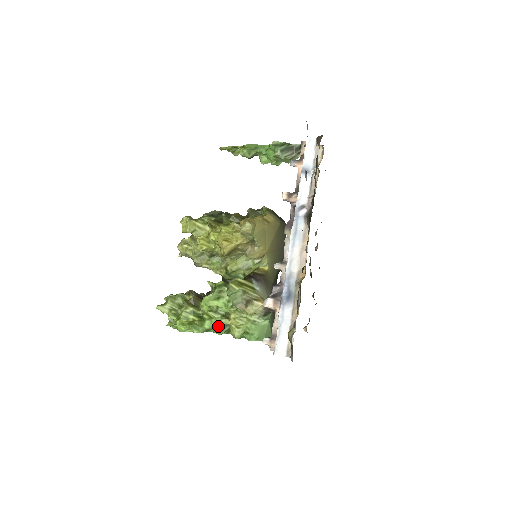
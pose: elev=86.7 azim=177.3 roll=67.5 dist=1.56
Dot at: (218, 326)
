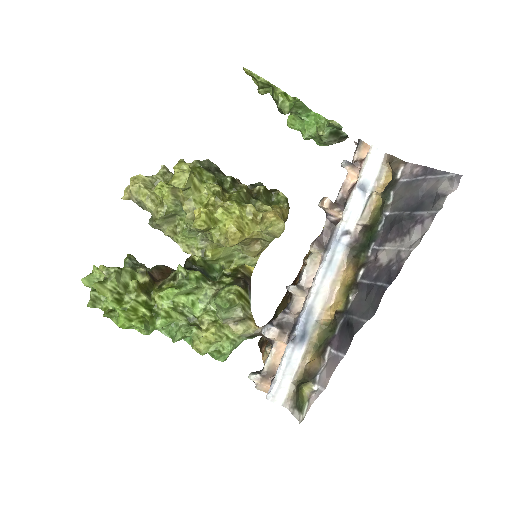
Dot at: (179, 332)
